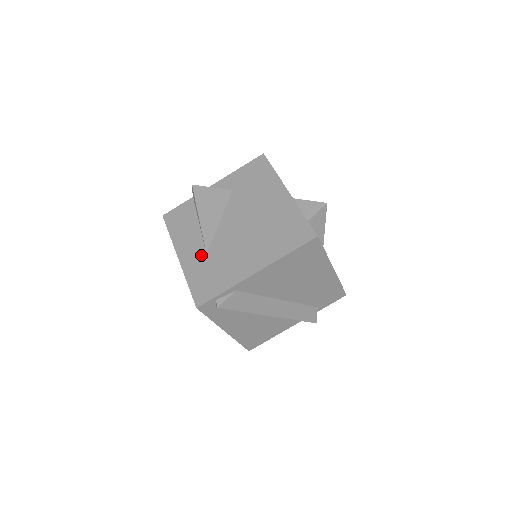
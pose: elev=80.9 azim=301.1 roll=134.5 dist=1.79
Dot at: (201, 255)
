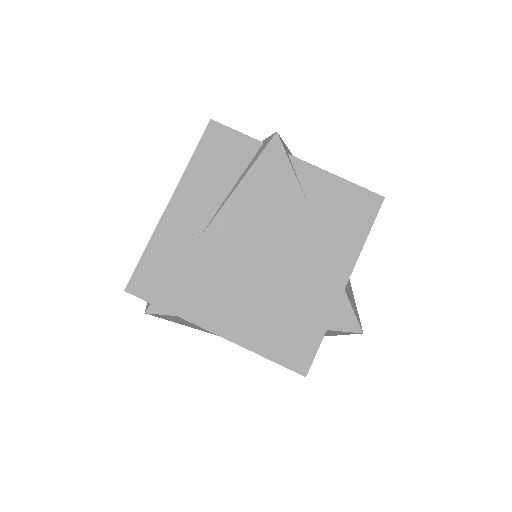
Dot at: (191, 234)
